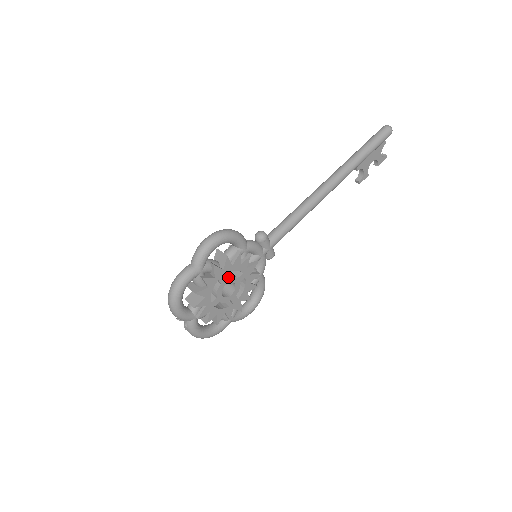
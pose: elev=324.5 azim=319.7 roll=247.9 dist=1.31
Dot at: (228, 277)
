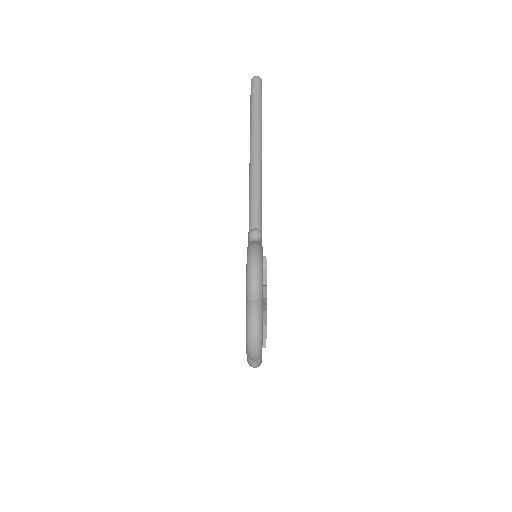
Dot at: occluded
